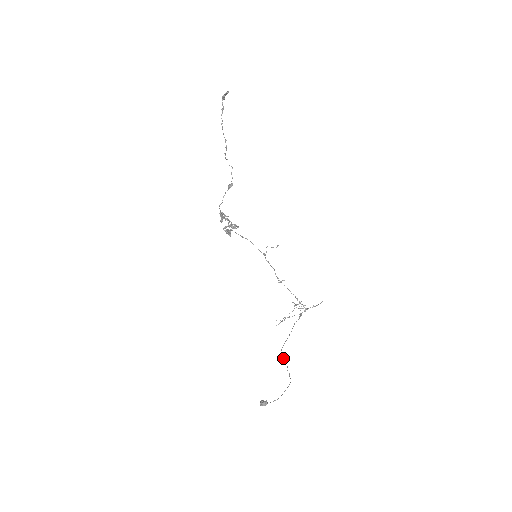
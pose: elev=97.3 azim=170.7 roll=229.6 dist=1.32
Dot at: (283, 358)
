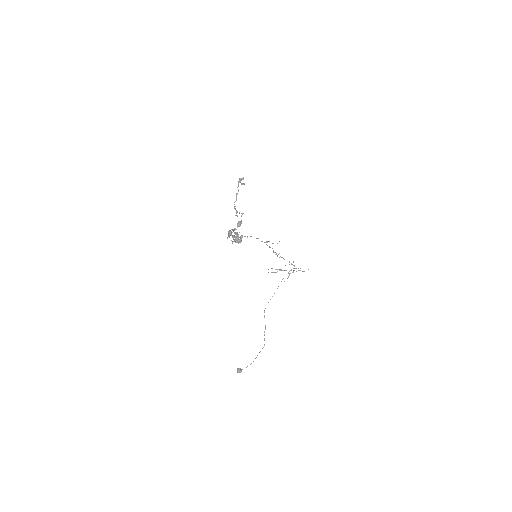
Dot at: occluded
